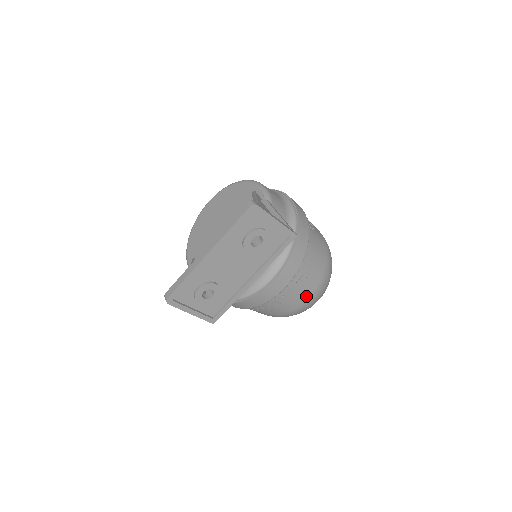
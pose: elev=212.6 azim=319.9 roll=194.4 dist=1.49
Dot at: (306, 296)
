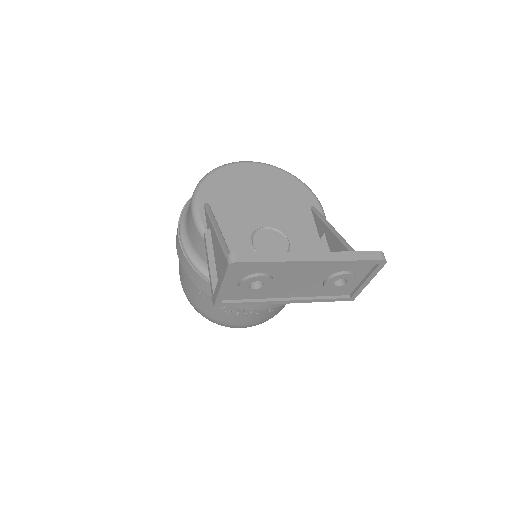
Dot at: (251, 322)
